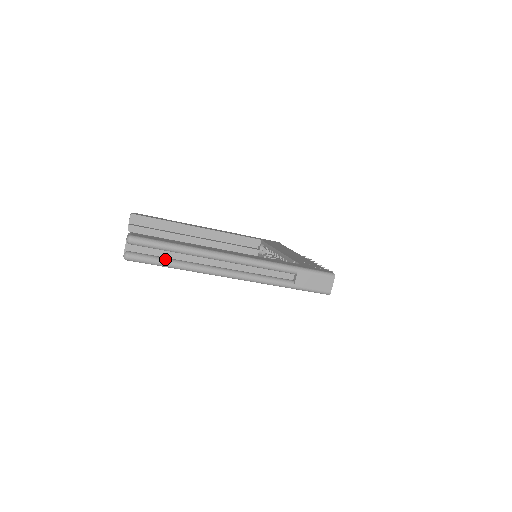
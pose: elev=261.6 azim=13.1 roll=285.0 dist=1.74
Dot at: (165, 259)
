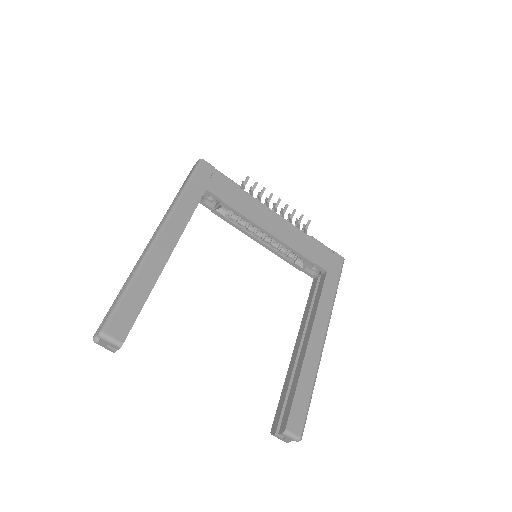
Dot at: occluded
